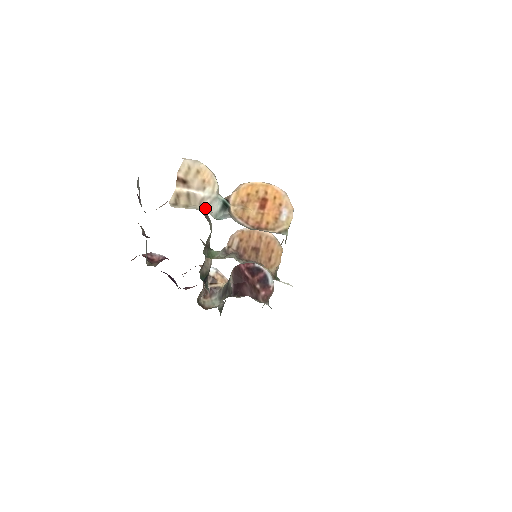
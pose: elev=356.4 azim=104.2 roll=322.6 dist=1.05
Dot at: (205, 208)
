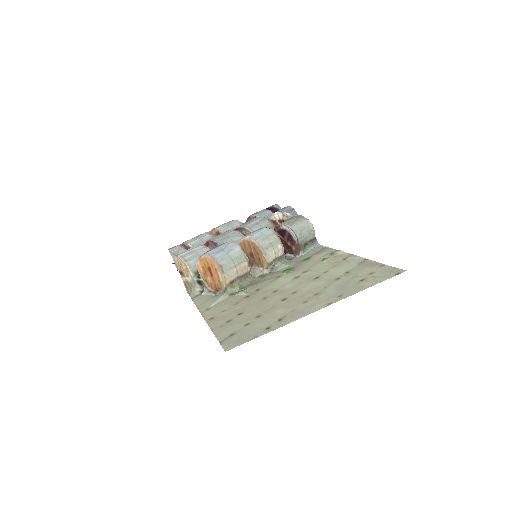
Dot at: (194, 289)
